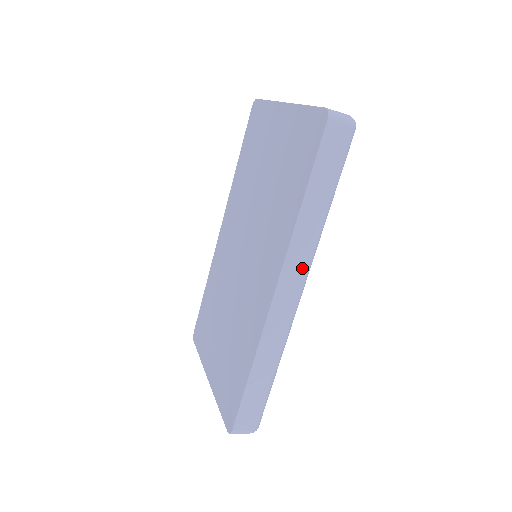
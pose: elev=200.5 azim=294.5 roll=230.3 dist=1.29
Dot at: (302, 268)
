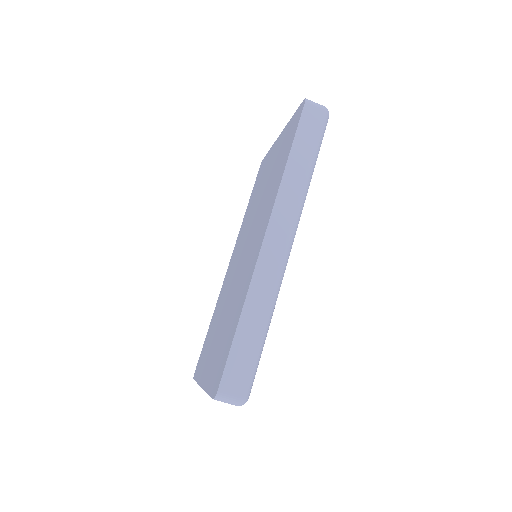
Dot at: (290, 218)
